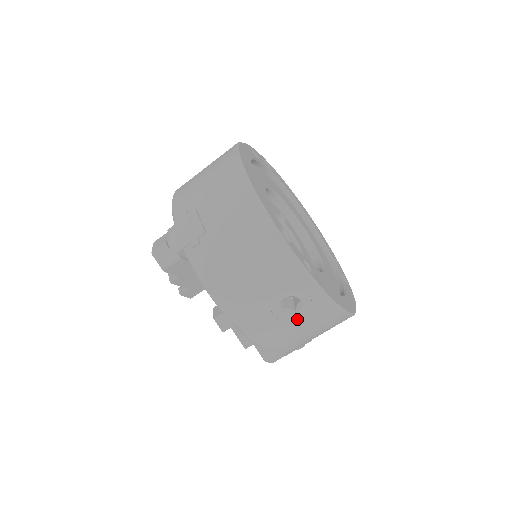
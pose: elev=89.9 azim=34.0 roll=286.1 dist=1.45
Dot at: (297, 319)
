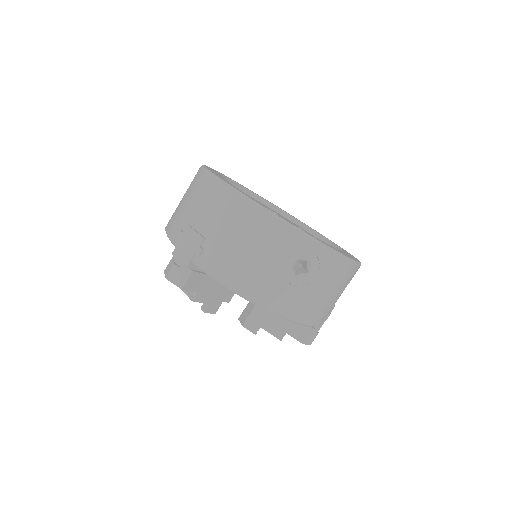
Dot at: (312, 280)
